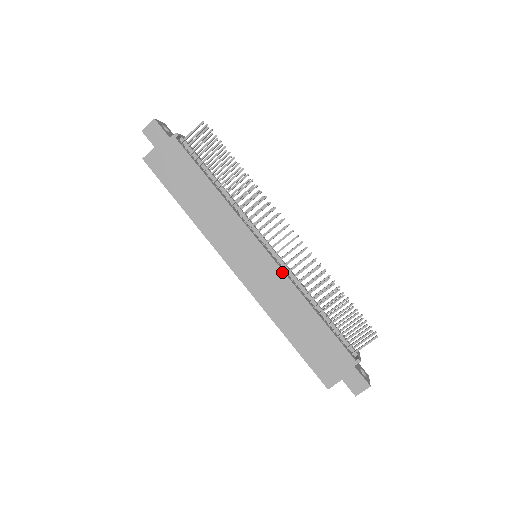
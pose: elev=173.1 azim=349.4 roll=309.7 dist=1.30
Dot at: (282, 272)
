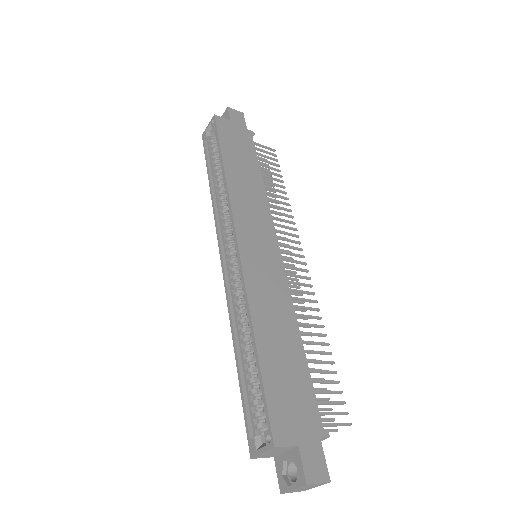
Dot at: (286, 280)
